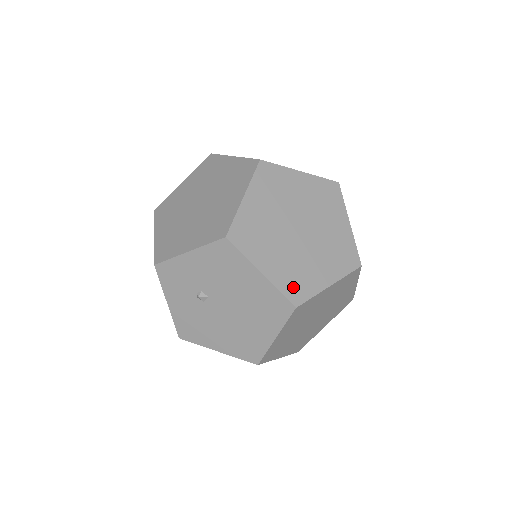
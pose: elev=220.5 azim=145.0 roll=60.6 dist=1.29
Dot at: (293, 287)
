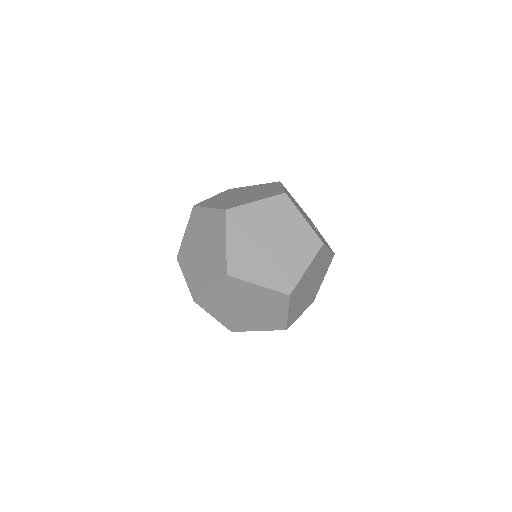
Dot at: (232, 326)
